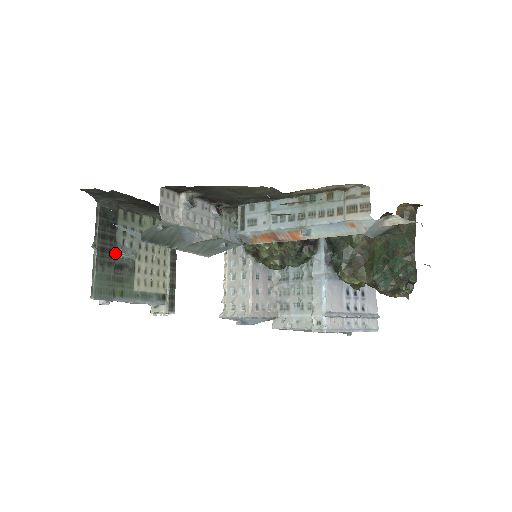
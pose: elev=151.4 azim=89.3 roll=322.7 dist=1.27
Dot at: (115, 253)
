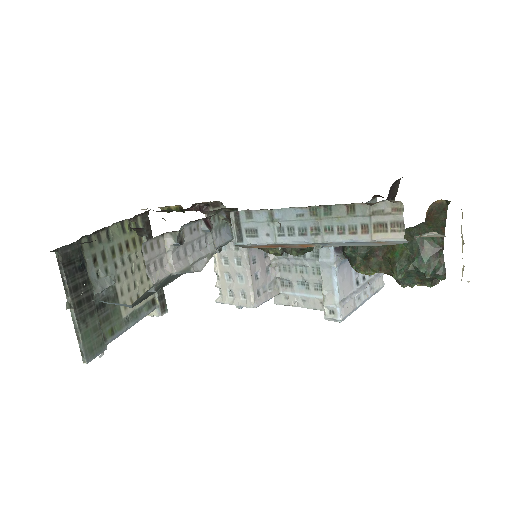
Dot at: (93, 297)
